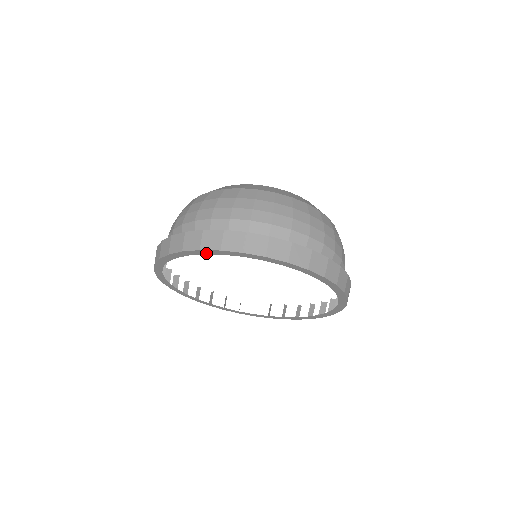
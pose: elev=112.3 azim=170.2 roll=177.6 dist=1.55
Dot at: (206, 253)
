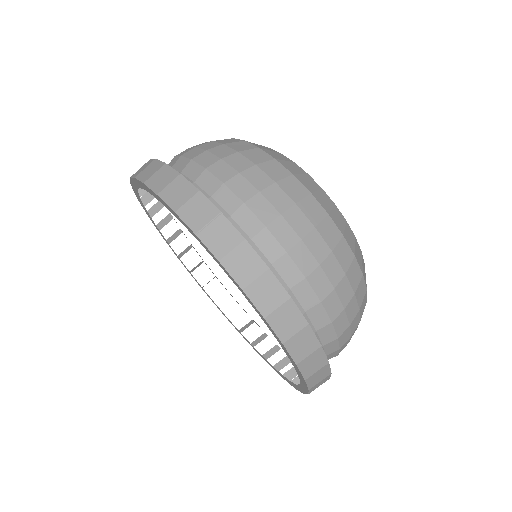
Dot at: (164, 204)
